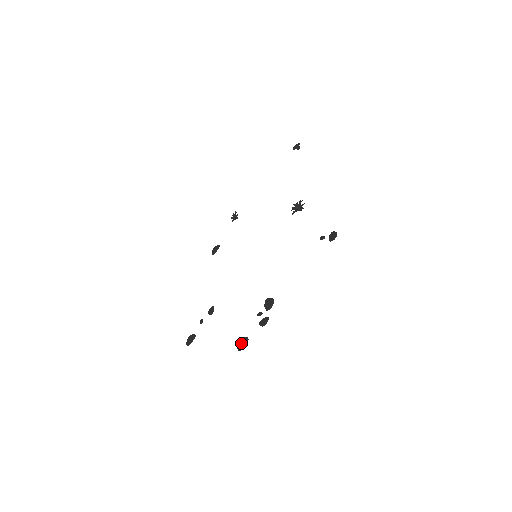
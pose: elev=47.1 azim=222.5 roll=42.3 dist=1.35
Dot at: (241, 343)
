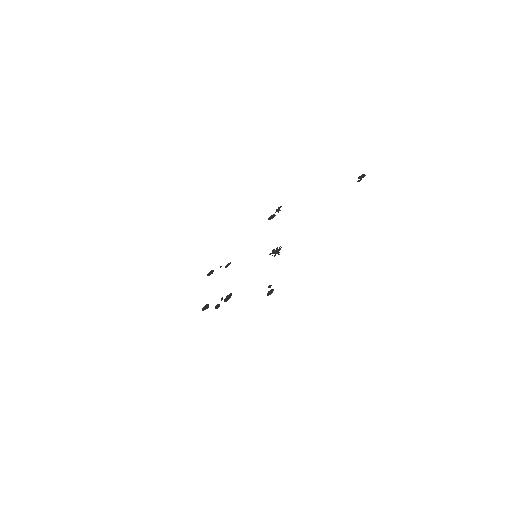
Dot at: (205, 306)
